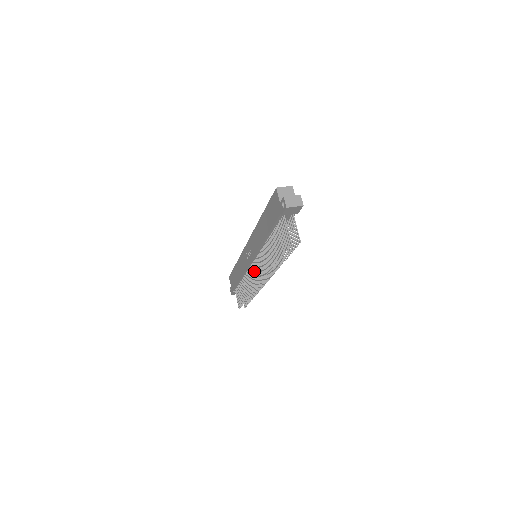
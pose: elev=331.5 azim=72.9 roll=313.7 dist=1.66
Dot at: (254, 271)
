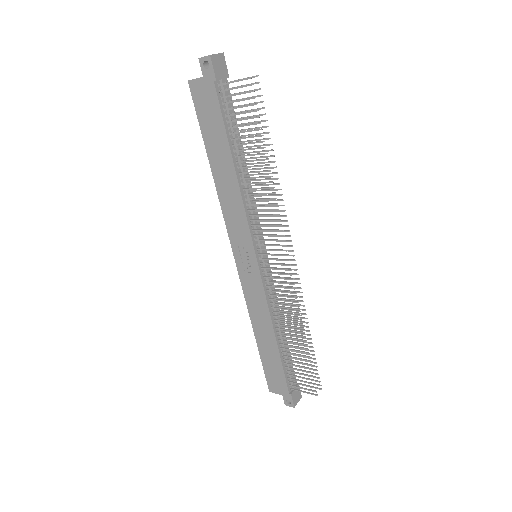
Dot at: occluded
